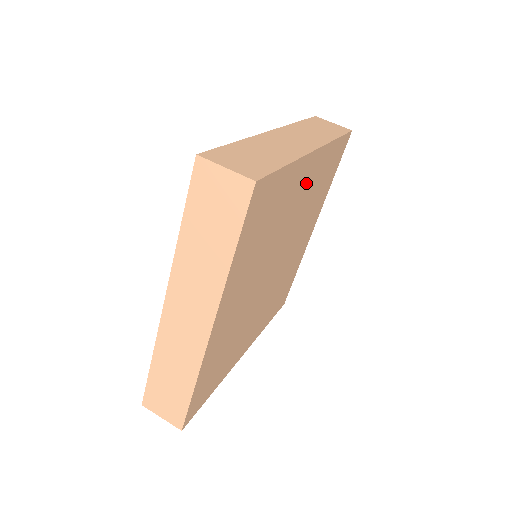
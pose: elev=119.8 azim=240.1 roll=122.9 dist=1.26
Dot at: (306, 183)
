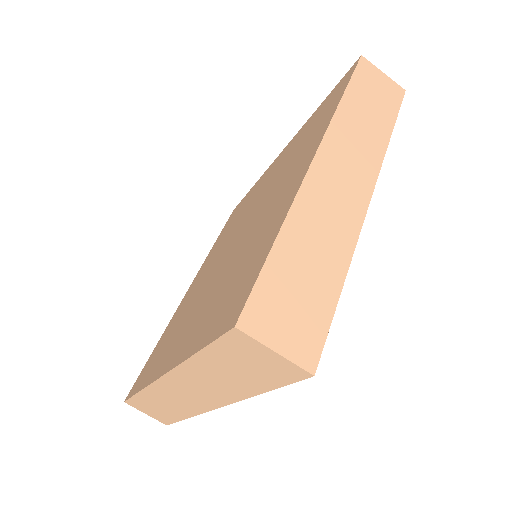
Dot at: occluded
